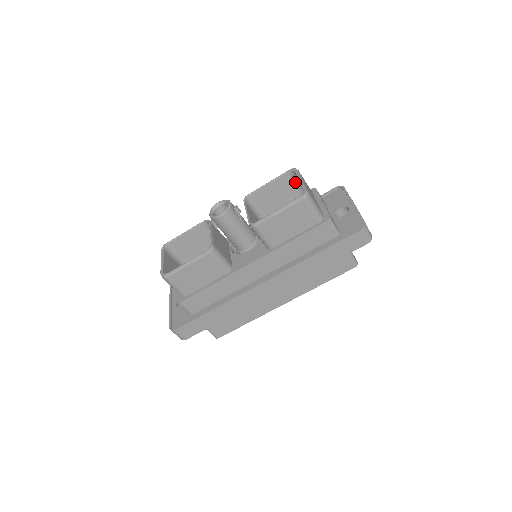
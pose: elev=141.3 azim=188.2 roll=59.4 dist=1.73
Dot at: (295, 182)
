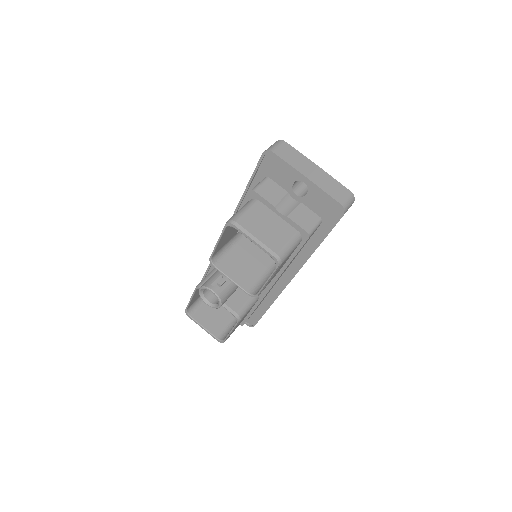
Dot at: occluded
